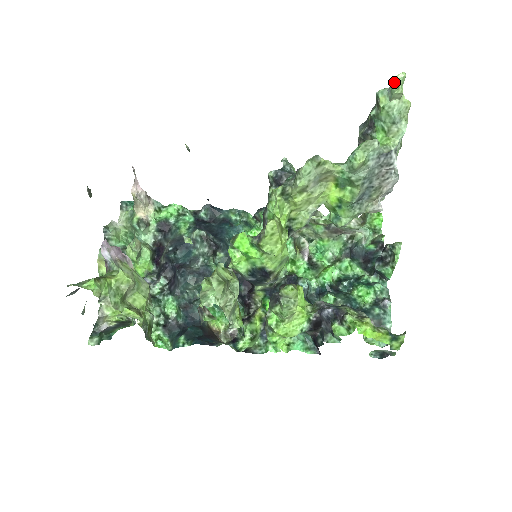
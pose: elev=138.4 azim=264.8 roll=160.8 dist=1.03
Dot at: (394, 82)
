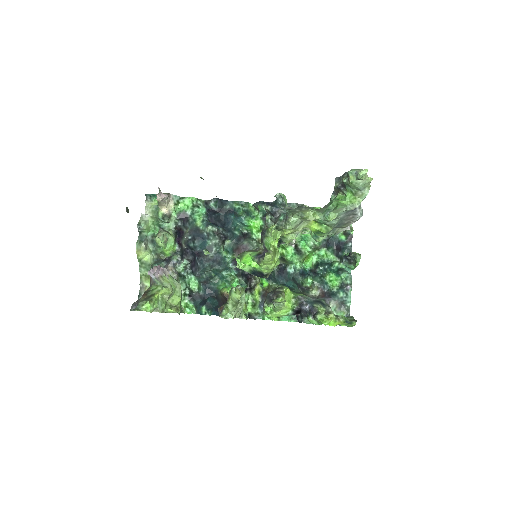
Dot at: (359, 175)
